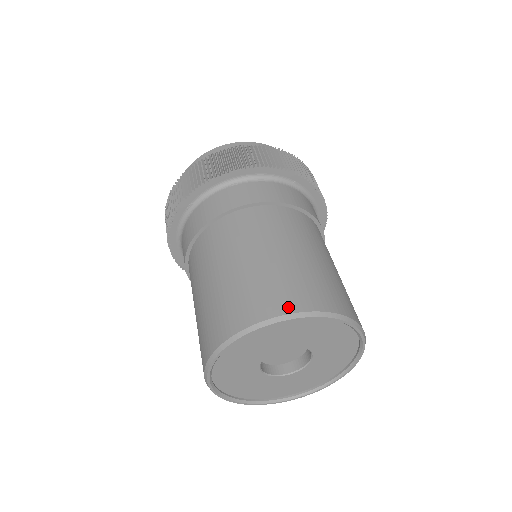
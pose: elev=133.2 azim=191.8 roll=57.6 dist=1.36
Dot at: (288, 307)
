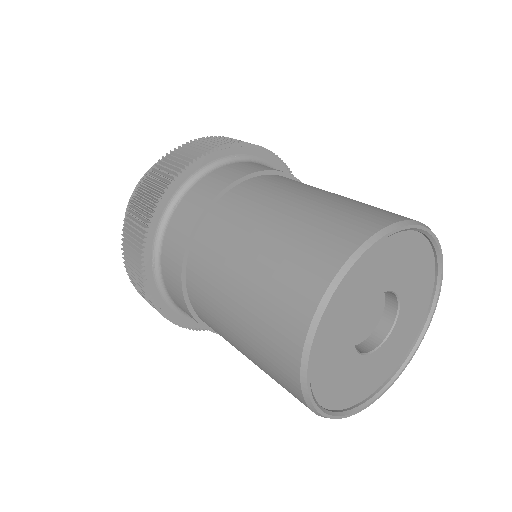
Dot at: (334, 261)
